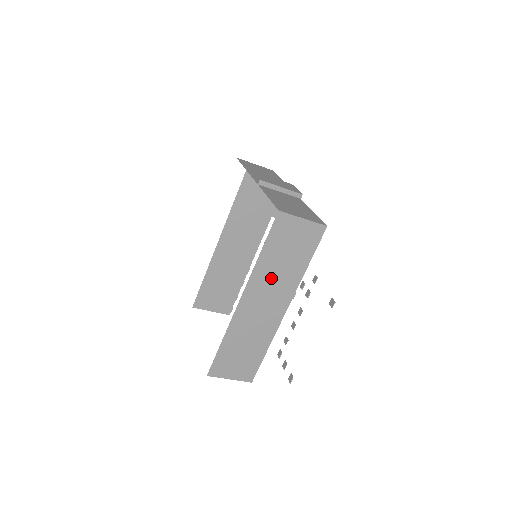
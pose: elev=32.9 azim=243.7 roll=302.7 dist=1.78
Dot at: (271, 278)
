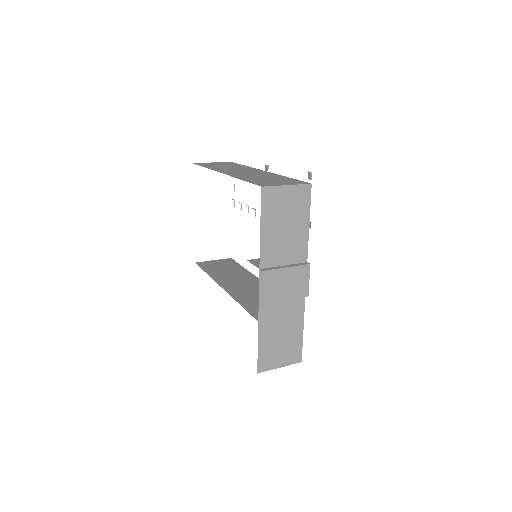
Dot at: occluded
